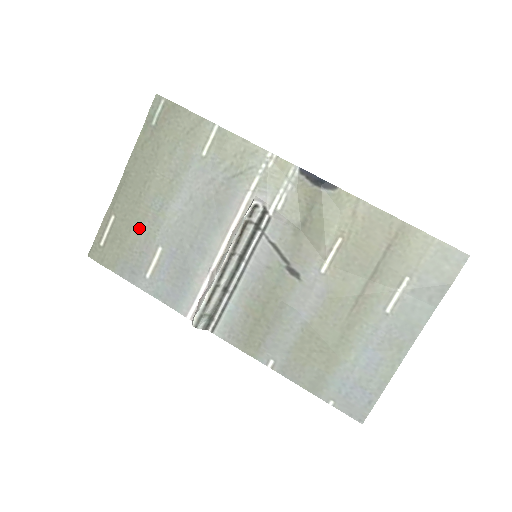
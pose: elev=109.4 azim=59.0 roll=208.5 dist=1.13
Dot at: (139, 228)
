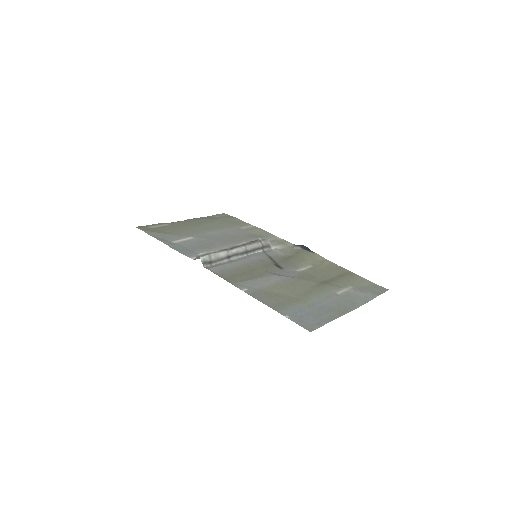
Dot at: (183, 230)
